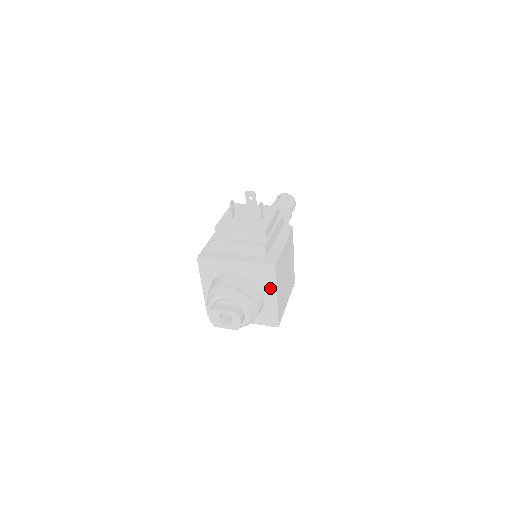
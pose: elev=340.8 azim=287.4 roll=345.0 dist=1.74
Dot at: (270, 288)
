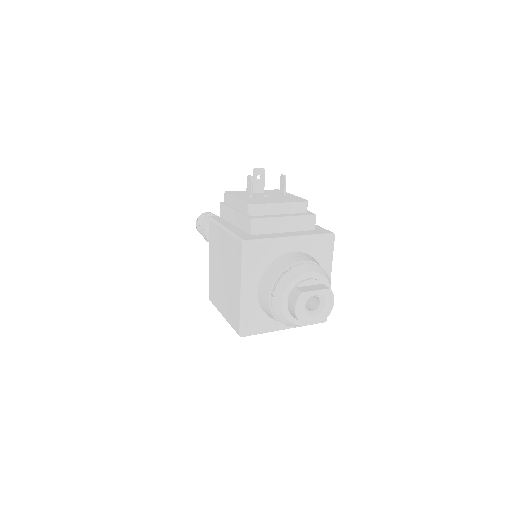
Dot at: (327, 266)
